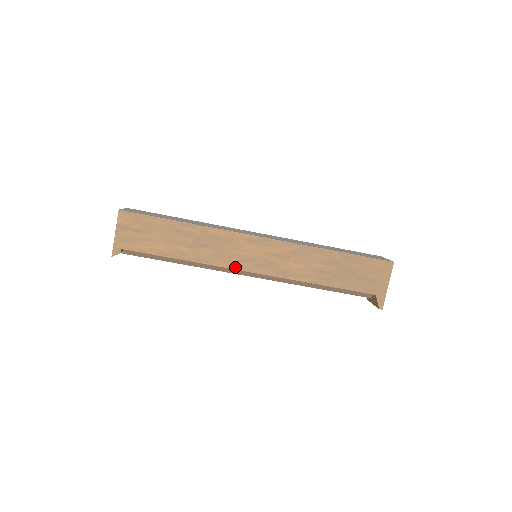
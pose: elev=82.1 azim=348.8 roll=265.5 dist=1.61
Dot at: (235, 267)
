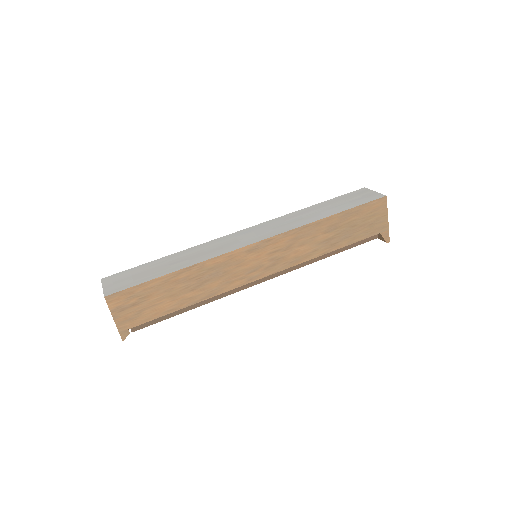
Dot at: (246, 282)
